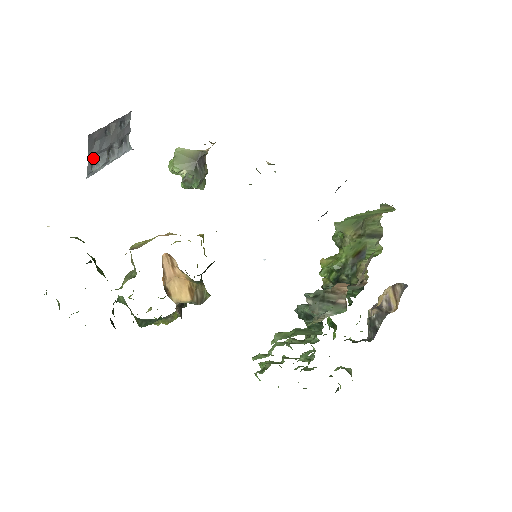
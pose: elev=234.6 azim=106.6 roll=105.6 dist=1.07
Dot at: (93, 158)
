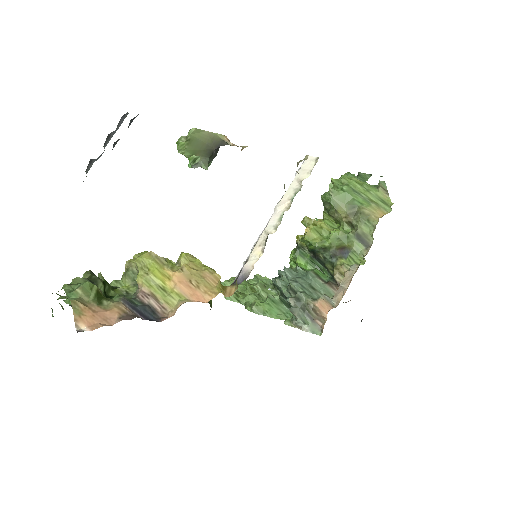
Dot at: occluded
